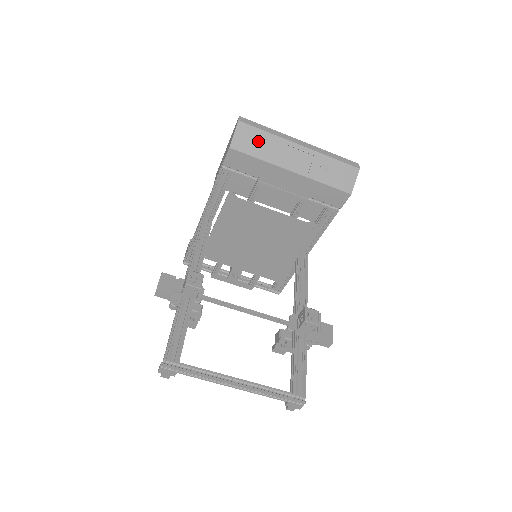
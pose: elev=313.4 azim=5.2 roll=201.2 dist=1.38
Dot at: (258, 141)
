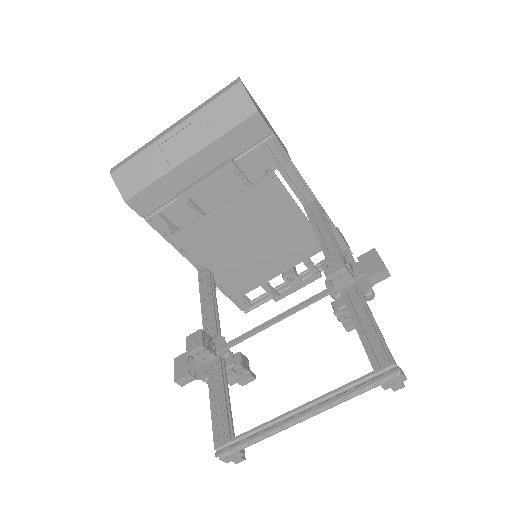
Dot at: (139, 170)
